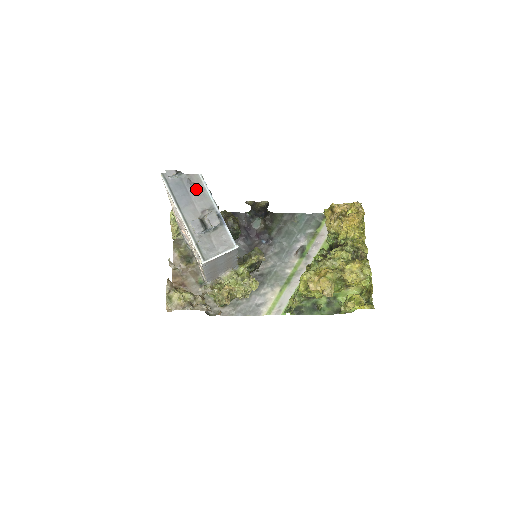
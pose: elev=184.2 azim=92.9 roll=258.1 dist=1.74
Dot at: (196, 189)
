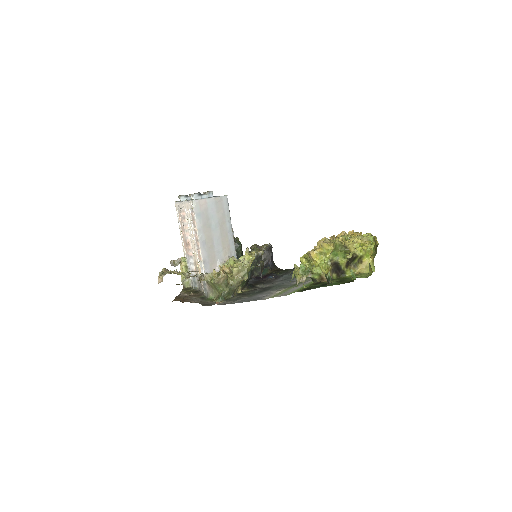
Dot at: occluded
